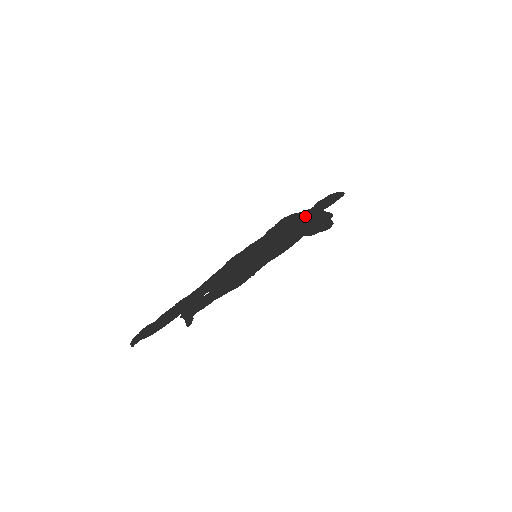
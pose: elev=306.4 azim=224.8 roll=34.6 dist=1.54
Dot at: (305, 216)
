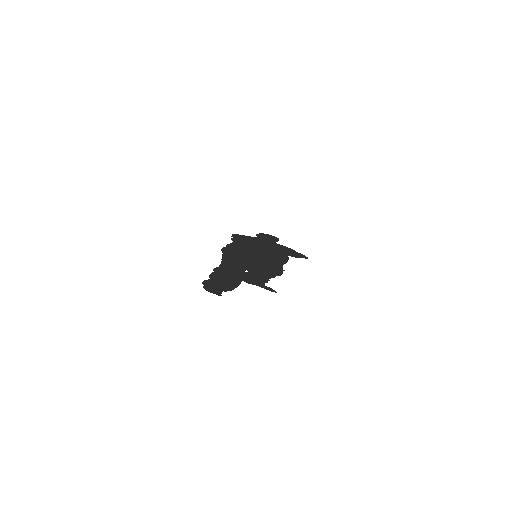
Dot at: (262, 241)
